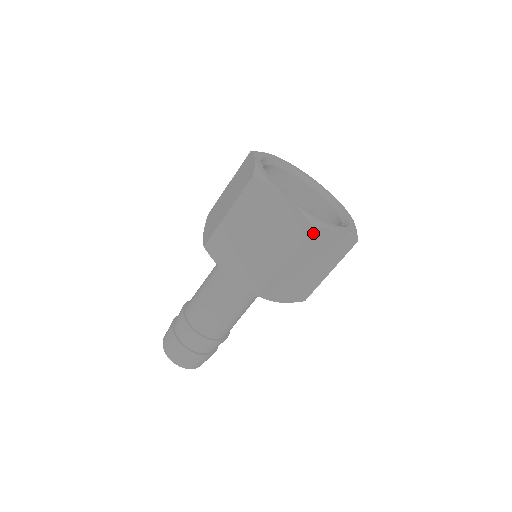
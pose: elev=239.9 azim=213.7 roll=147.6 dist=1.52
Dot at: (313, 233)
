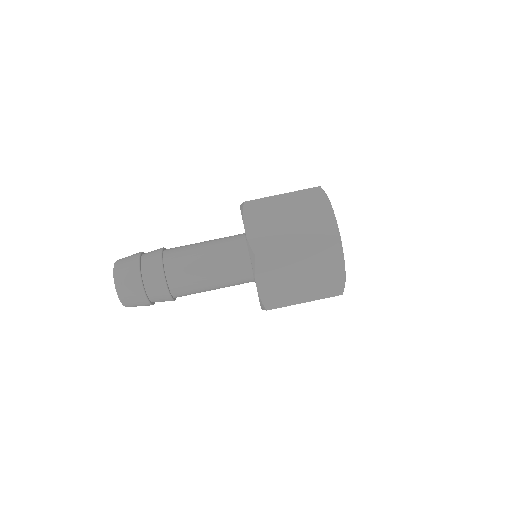
Dot at: (317, 191)
